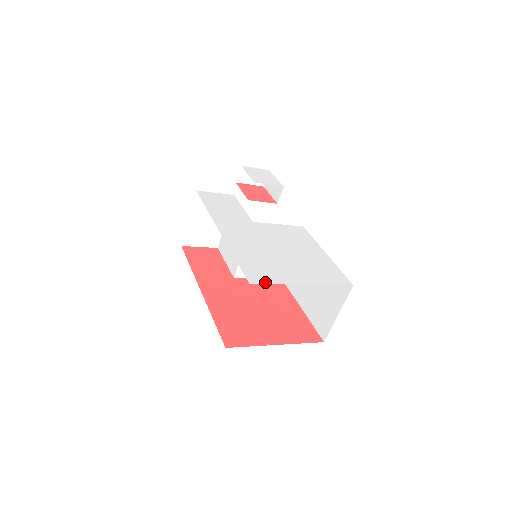
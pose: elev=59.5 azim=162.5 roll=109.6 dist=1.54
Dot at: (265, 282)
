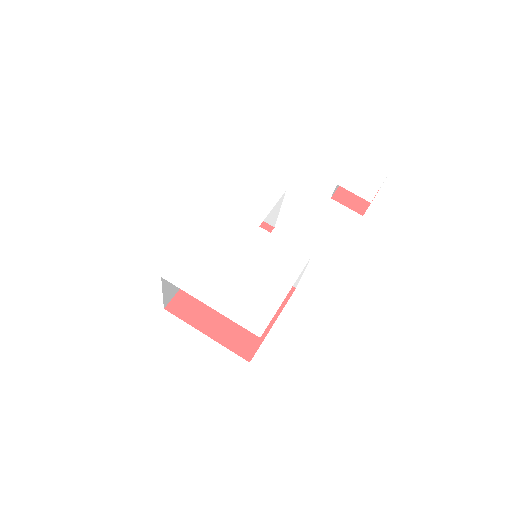
Dot at: (176, 284)
